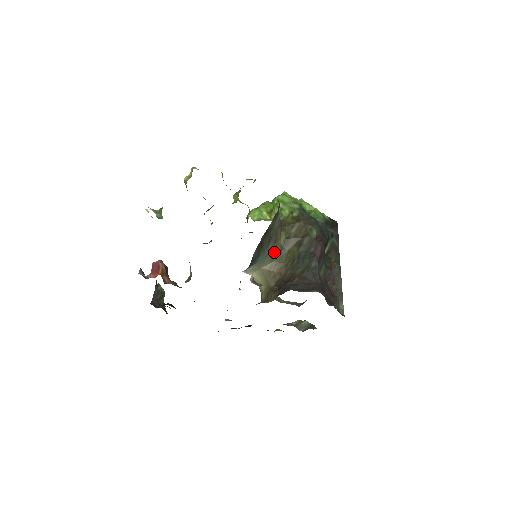
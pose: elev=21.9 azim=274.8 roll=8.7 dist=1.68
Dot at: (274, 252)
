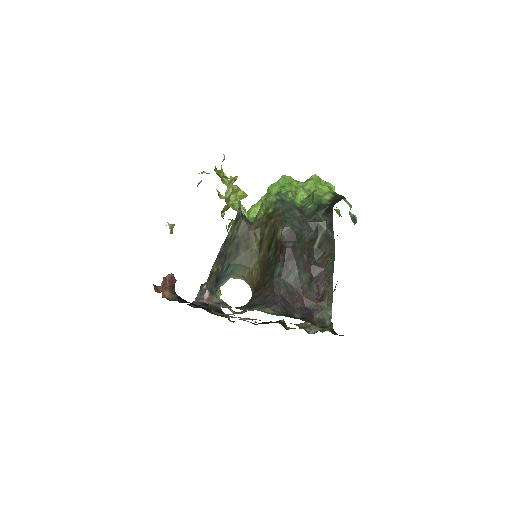
Dot at: (249, 258)
